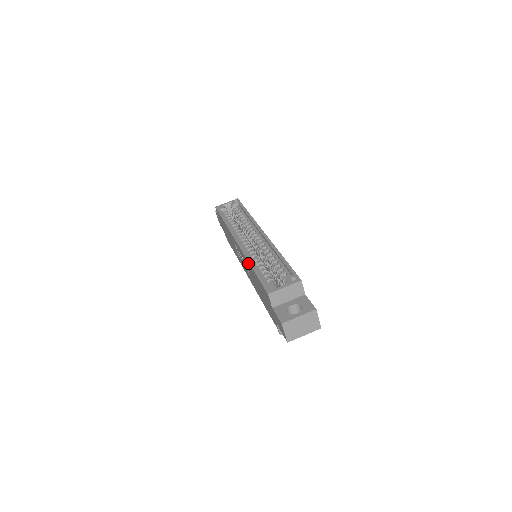
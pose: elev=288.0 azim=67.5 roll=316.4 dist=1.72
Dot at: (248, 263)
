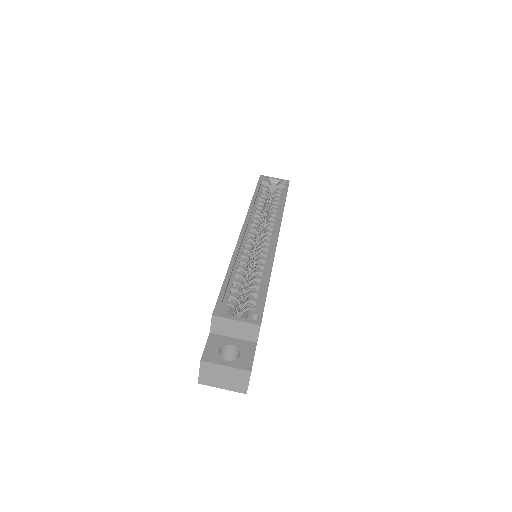
Dot at: occluded
